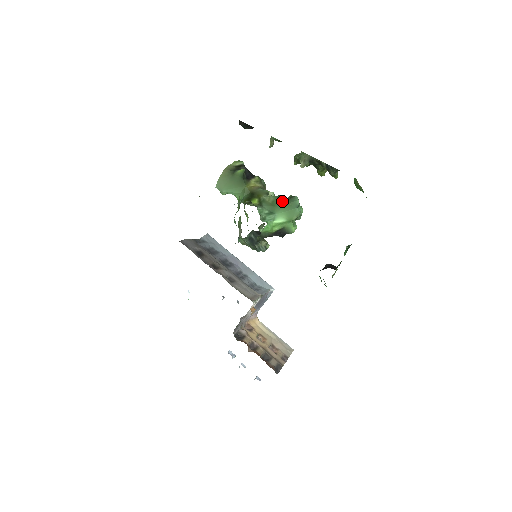
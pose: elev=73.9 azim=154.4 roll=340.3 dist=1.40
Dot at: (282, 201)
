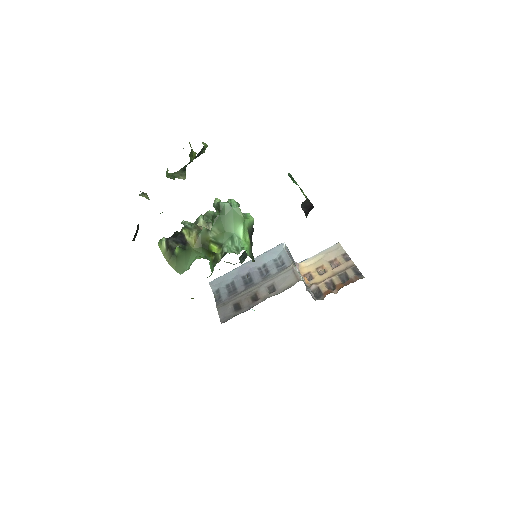
Dot at: (221, 220)
